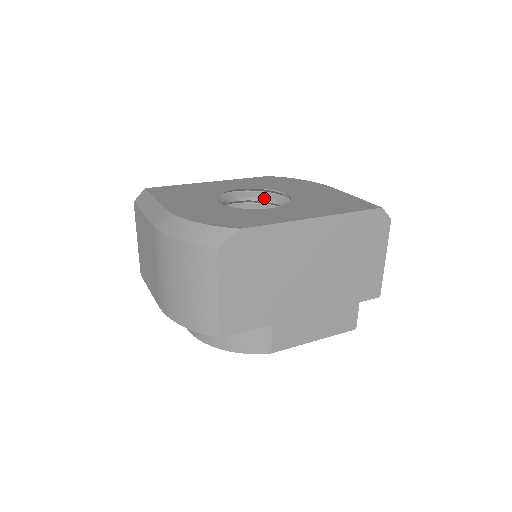
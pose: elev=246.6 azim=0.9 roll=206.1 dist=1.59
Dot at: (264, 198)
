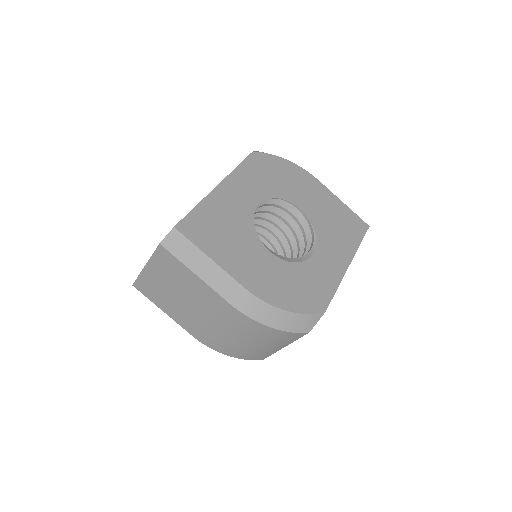
Dot at: (271, 204)
